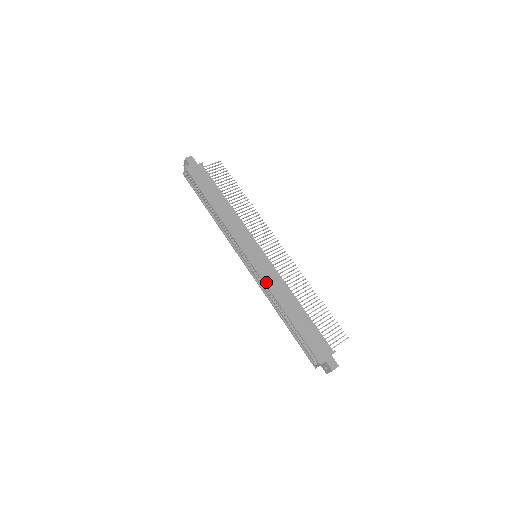
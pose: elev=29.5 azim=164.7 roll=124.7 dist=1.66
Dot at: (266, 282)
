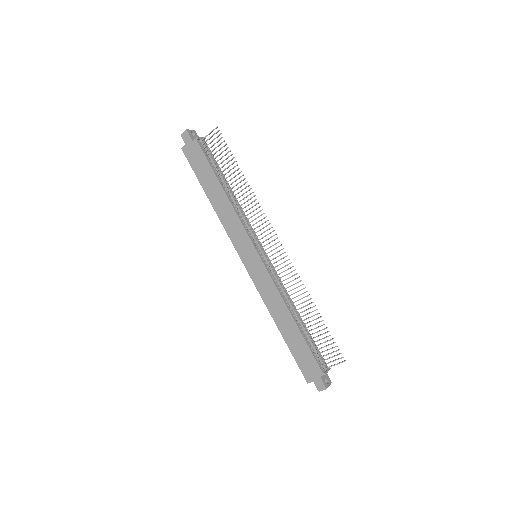
Dot at: (260, 292)
